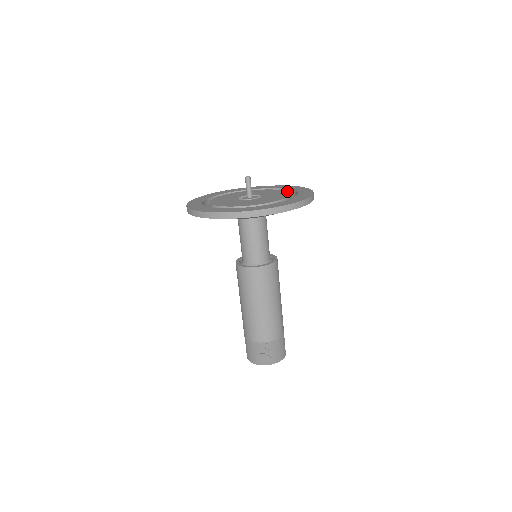
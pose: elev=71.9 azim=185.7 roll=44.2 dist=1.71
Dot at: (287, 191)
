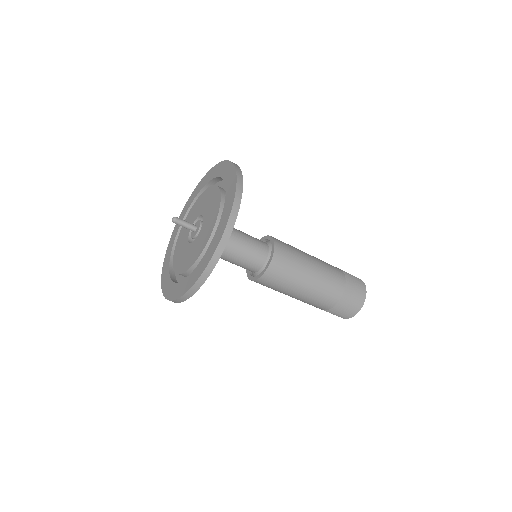
Dot at: (218, 187)
